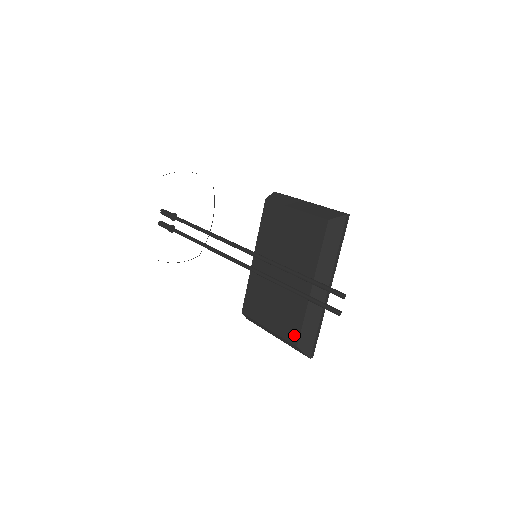
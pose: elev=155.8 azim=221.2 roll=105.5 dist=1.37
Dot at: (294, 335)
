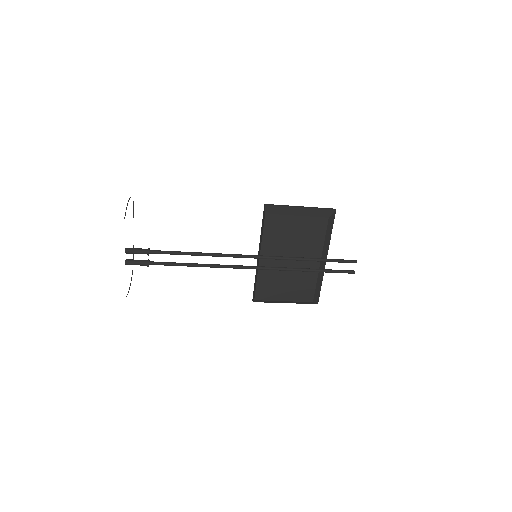
Dot at: (309, 296)
